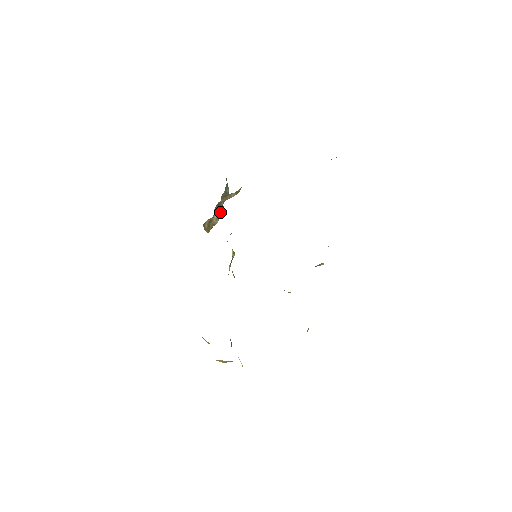
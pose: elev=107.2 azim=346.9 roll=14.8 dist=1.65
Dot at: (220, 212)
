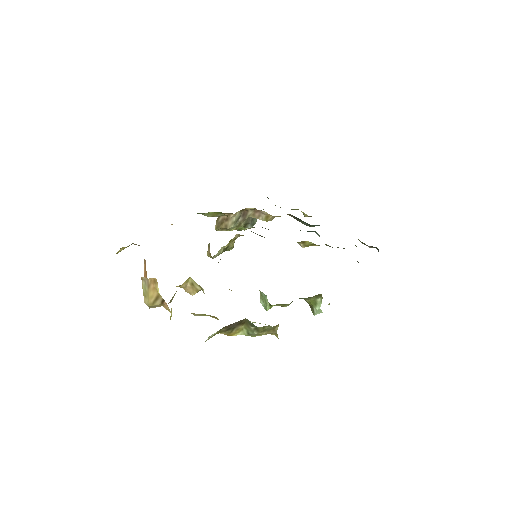
Dot at: (239, 224)
